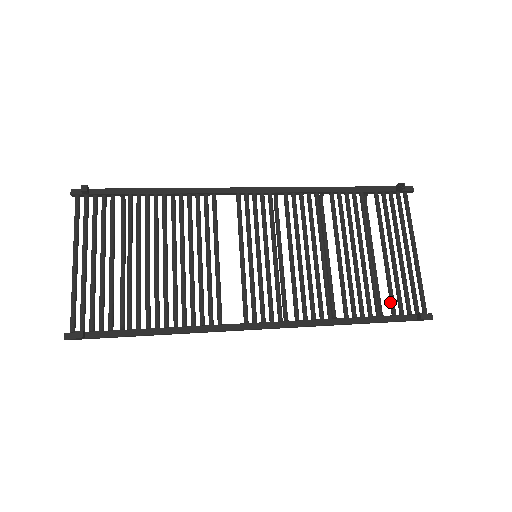
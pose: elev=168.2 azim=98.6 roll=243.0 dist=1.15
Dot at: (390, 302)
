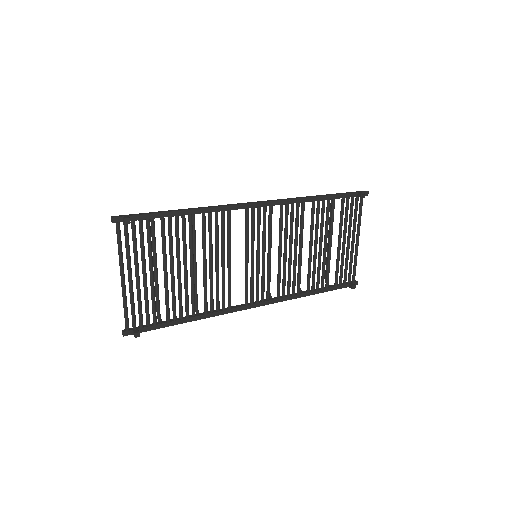
Dot at: (335, 277)
